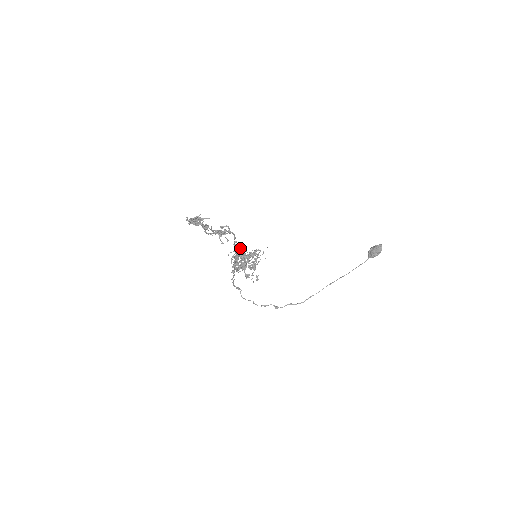
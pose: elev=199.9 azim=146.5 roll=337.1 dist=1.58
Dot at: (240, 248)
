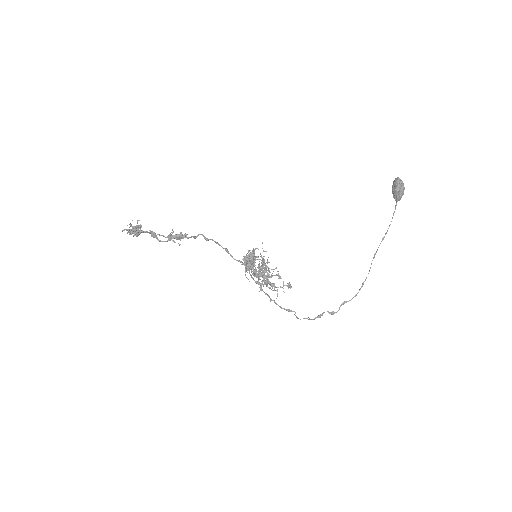
Dot at: (246, 258)
